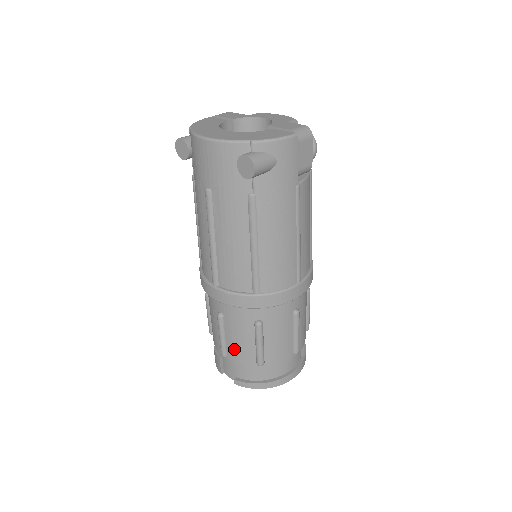
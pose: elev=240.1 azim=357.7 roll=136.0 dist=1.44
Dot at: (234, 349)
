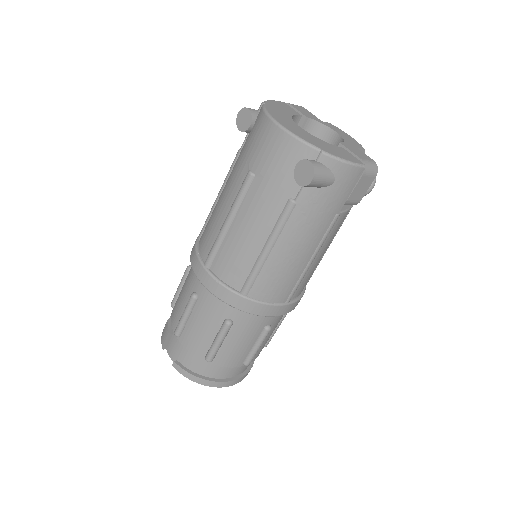
Dot at: (190, 334)
